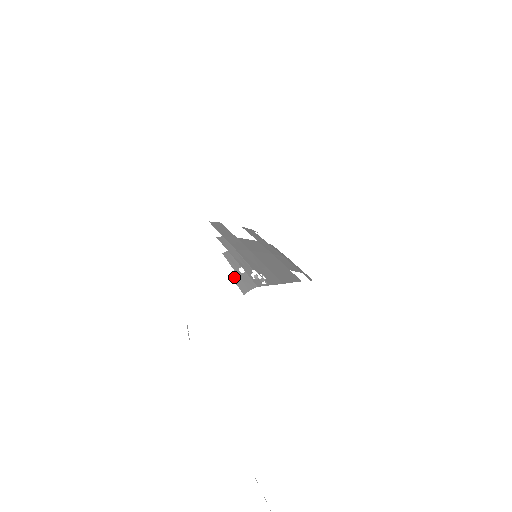
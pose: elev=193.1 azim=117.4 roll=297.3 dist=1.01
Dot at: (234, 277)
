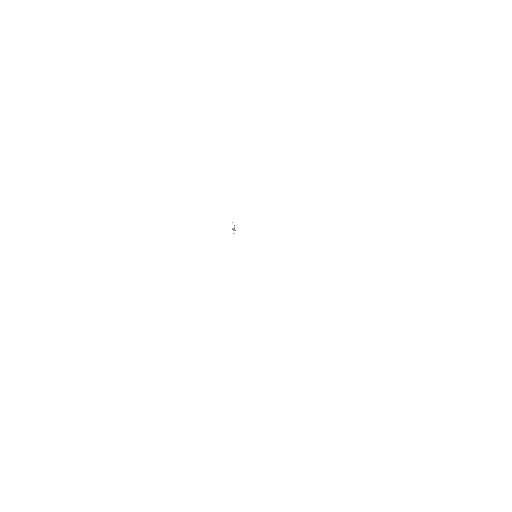
Dot at: occluded
